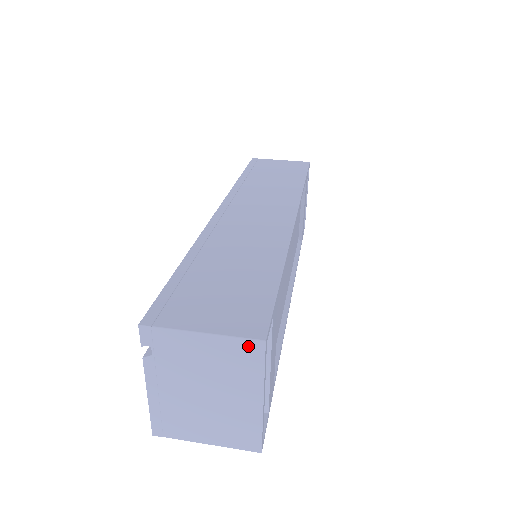
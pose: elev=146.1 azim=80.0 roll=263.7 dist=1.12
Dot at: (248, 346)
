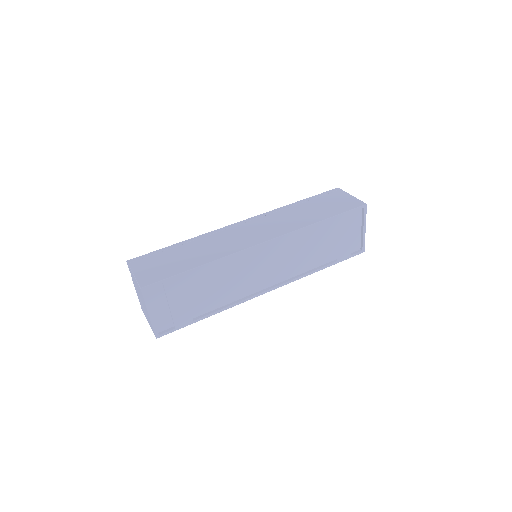
Dot at: (139, 287)
